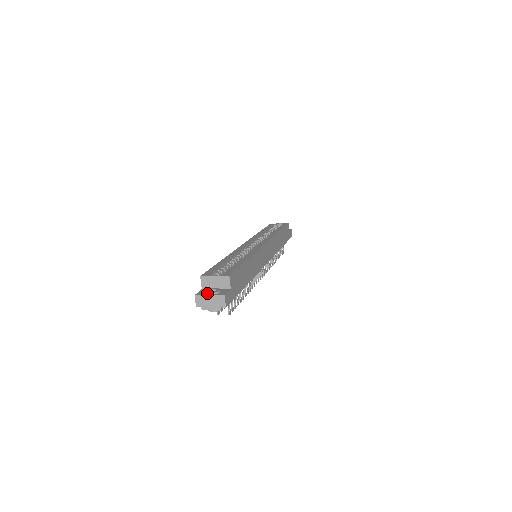
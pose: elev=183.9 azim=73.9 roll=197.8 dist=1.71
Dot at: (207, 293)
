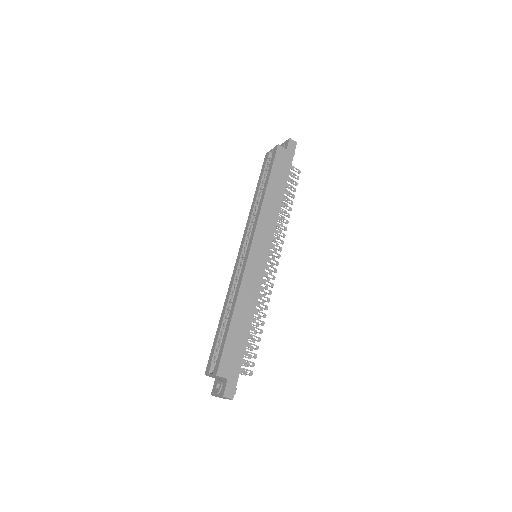
Dot at: (215, 393)
